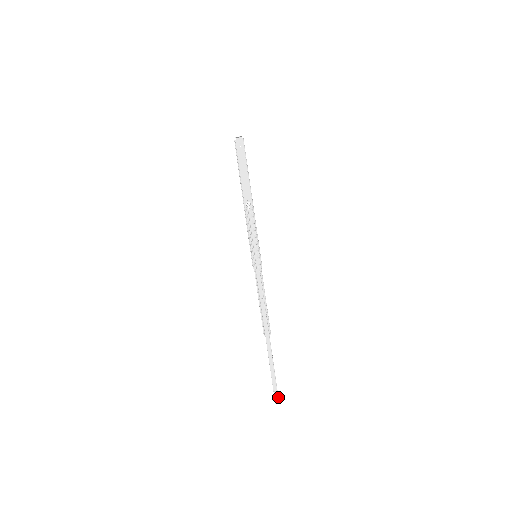
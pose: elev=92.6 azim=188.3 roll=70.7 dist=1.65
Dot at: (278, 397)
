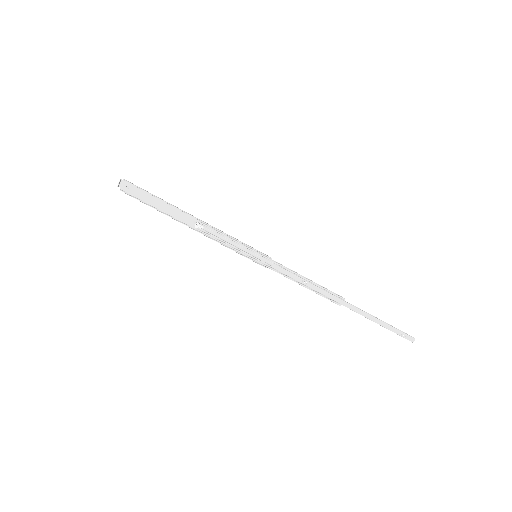
Dot at: (409, 335)
